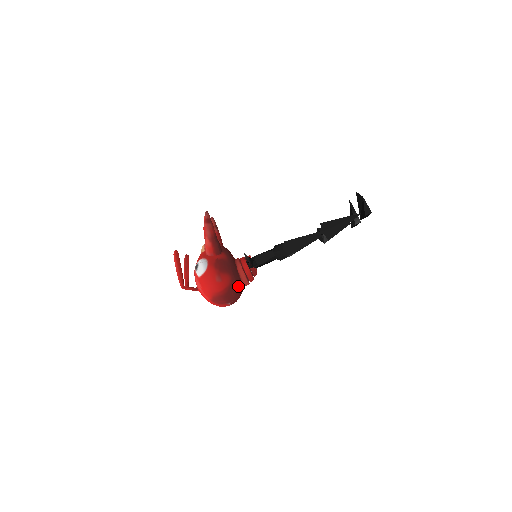
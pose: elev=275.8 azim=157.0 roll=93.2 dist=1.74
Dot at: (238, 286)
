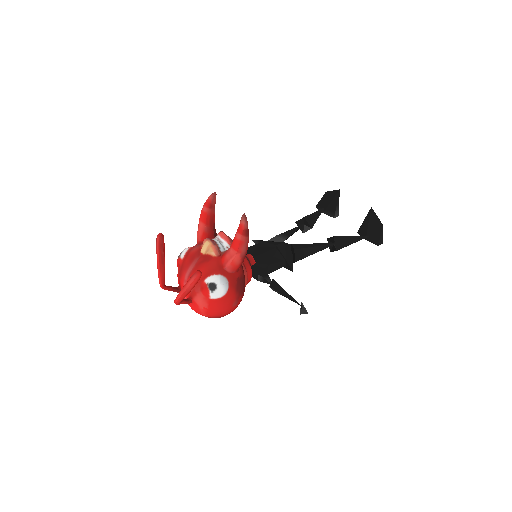
Dot at: occluded
